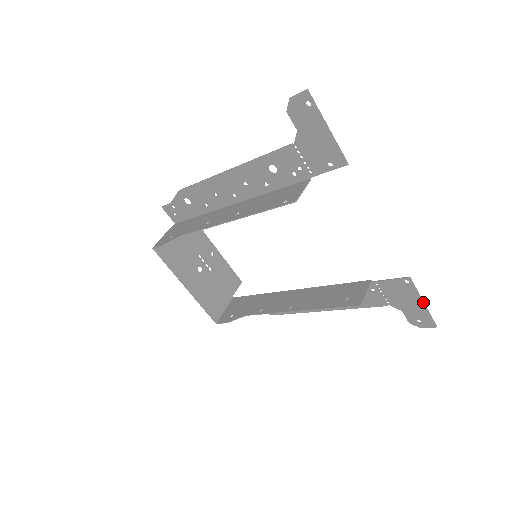
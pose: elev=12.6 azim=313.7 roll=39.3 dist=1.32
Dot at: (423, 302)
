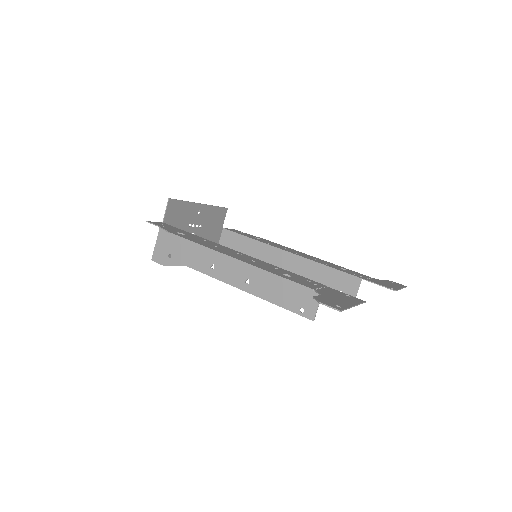
Dot at: occluded
